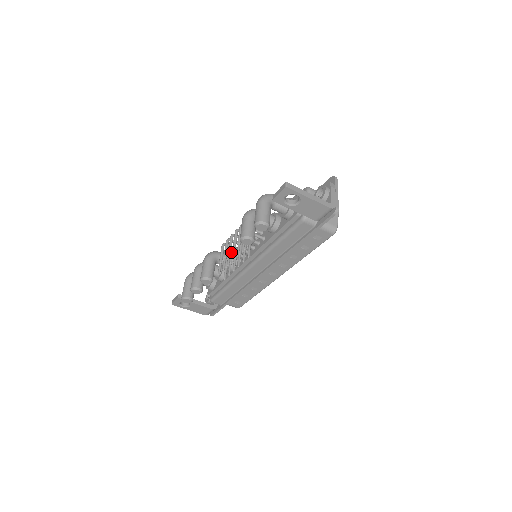
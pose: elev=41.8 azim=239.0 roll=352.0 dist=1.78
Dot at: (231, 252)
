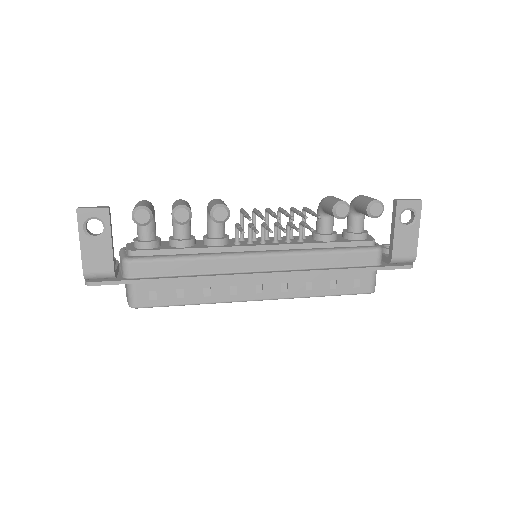
Dot at: occluded
